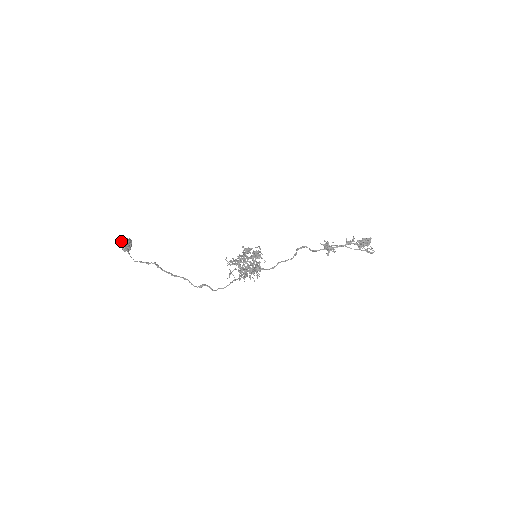
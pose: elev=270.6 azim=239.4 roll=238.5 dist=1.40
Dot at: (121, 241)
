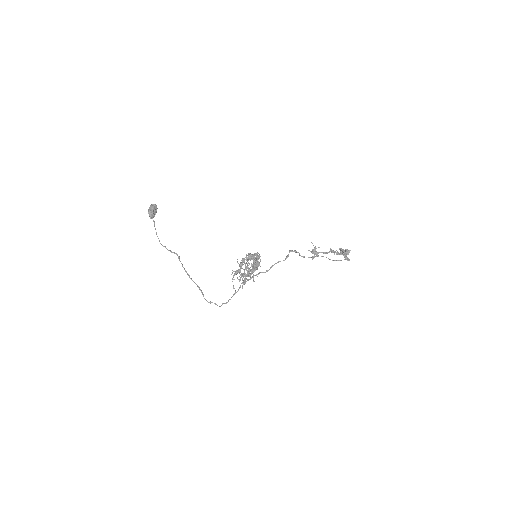
Dot at: (148, 209)
